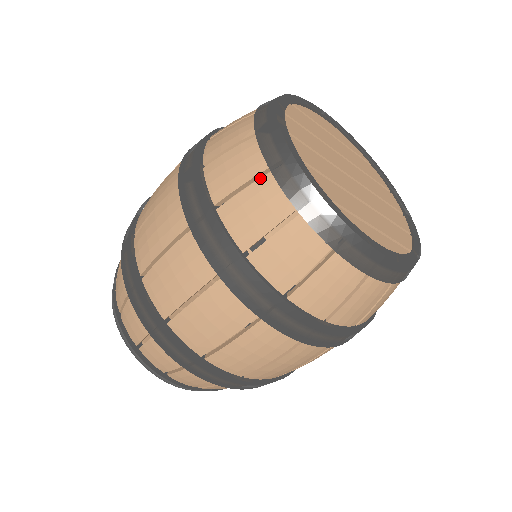
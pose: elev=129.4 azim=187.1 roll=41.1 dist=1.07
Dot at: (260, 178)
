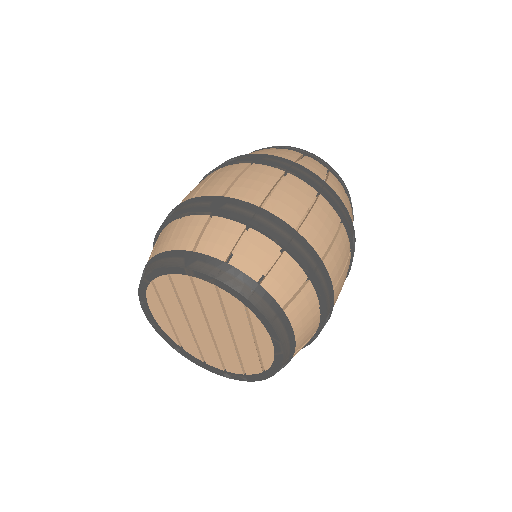
Dot at: (304, 156)
